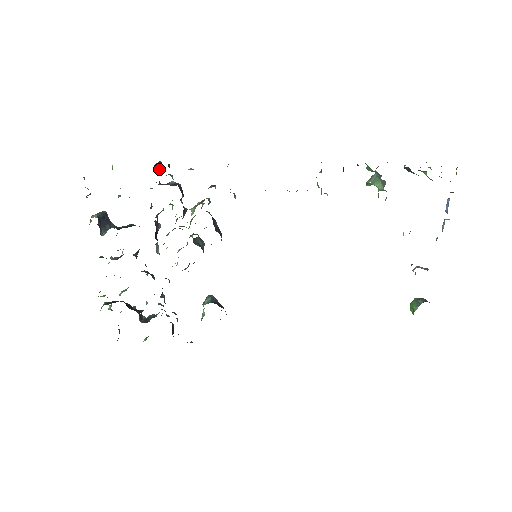
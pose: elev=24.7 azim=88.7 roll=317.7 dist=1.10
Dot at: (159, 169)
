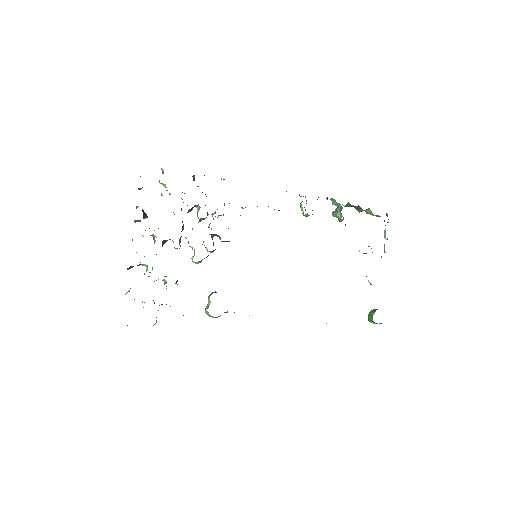
Dot at: occluded
